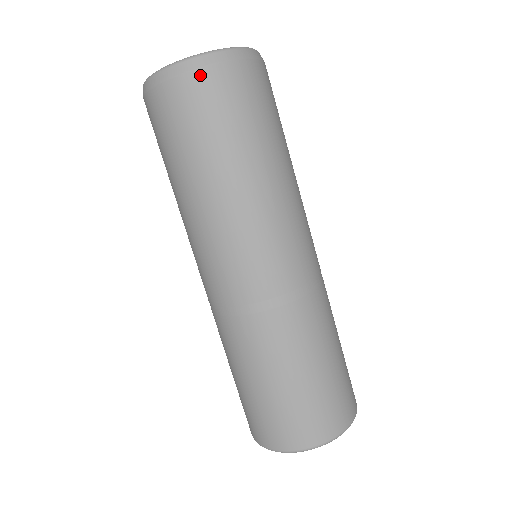
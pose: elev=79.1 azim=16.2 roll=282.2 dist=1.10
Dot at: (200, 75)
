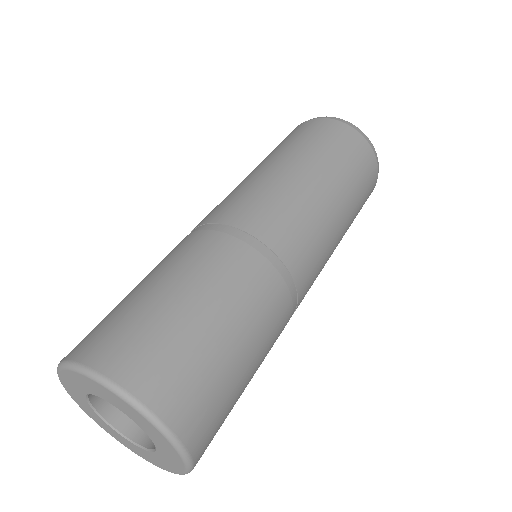
Dot at: (350, 129)
